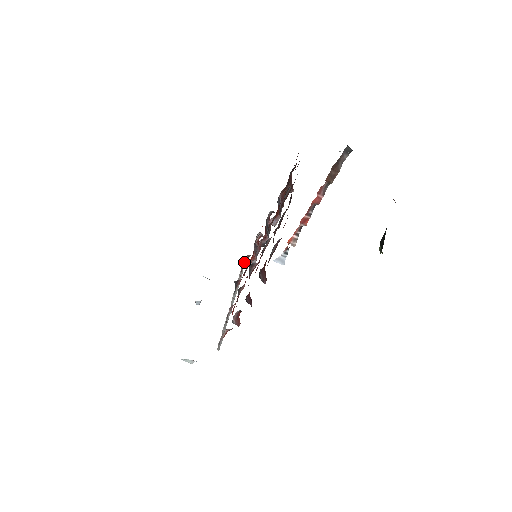
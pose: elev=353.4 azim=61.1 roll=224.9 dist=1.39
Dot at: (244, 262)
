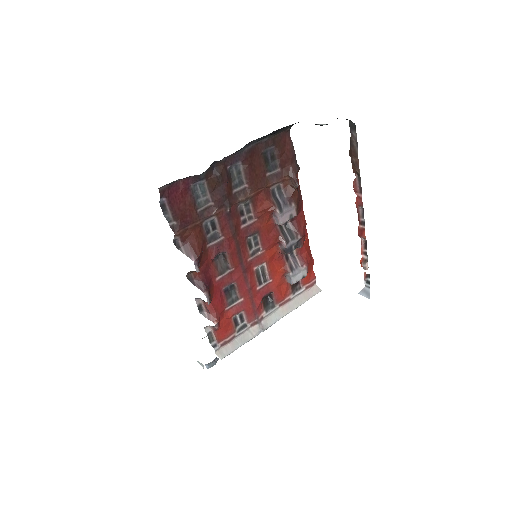
Dot at: (301, 283)
